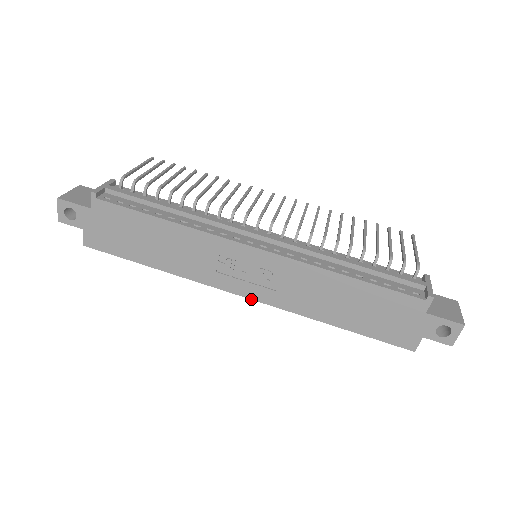
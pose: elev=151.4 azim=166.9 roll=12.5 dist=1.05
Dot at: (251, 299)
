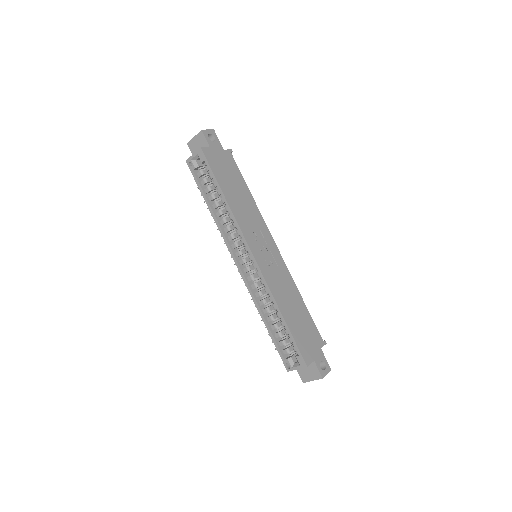
Dot at: (256, 261)
